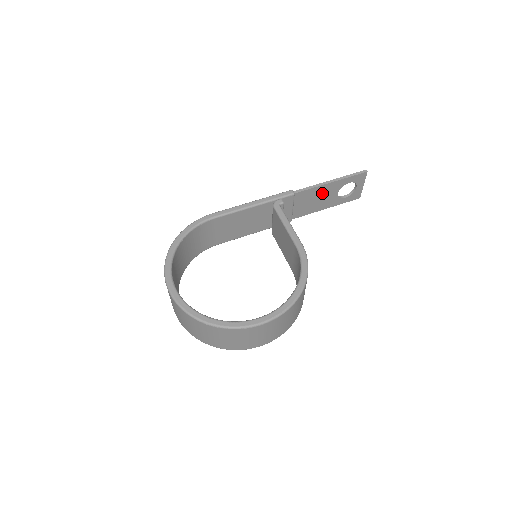
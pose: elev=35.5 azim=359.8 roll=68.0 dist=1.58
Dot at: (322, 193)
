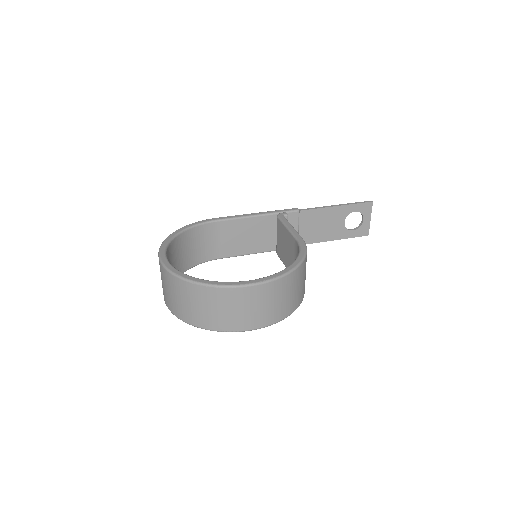
Dot at: (328, 218)
